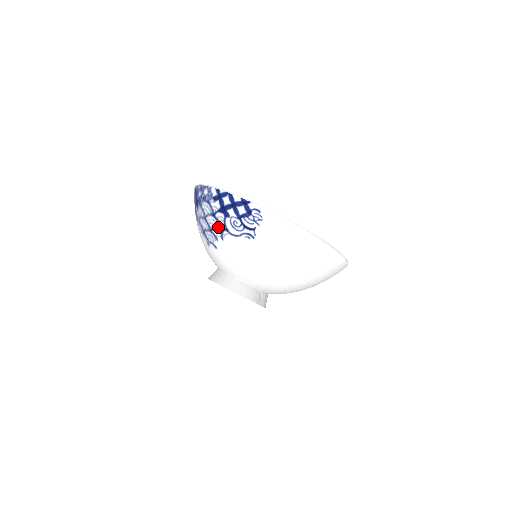
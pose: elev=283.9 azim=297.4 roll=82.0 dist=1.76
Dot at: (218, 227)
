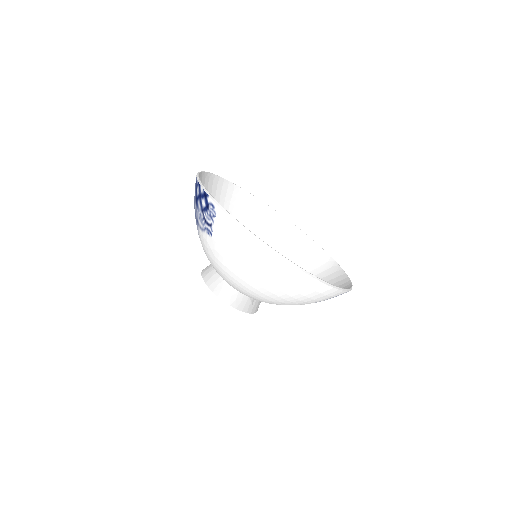
Dot at: (195, 217)
